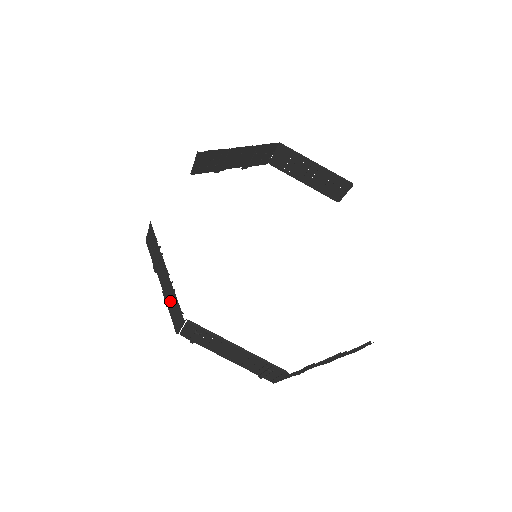
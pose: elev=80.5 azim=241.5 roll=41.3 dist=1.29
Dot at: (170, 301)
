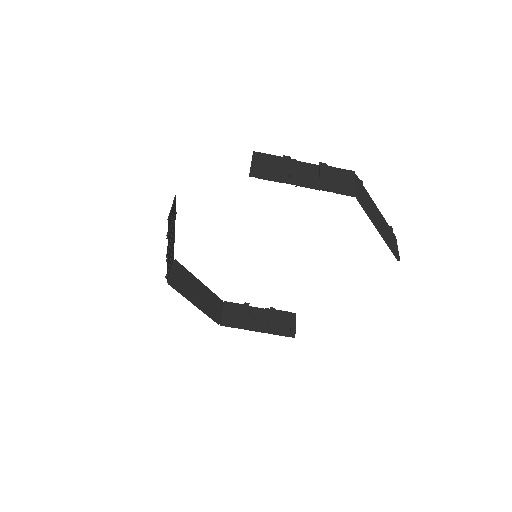
Dot at: occluded
